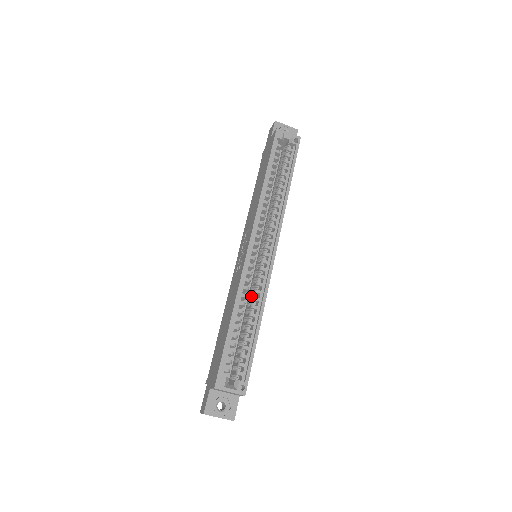
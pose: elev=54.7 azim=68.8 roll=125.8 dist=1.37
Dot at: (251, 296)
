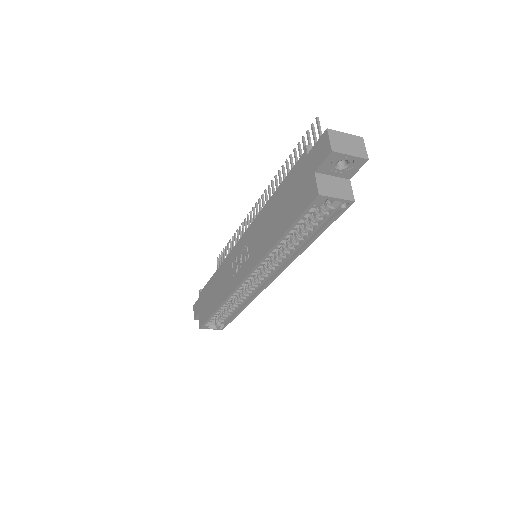
Dot at: (239, 293)
